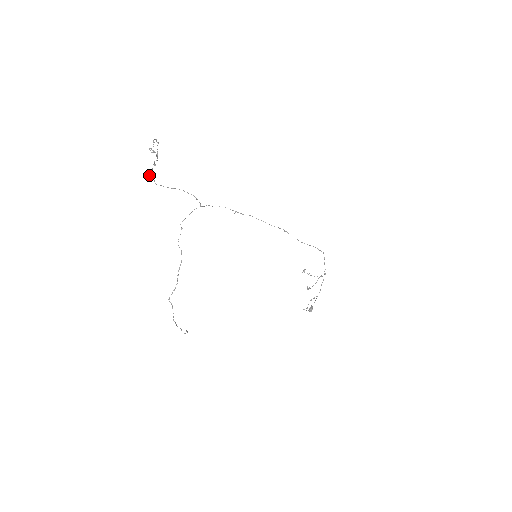
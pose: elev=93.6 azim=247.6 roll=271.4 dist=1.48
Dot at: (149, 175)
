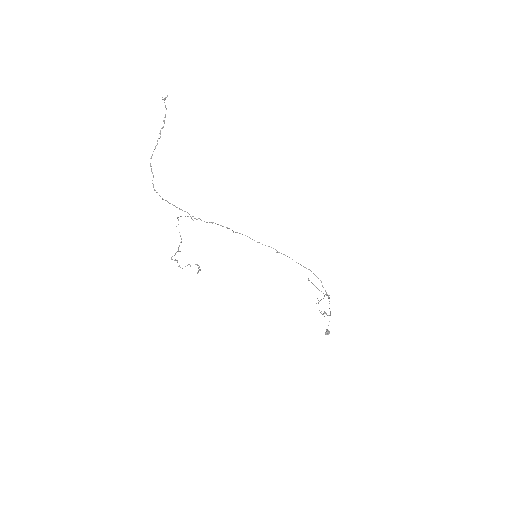
Dot at: (150, 164)
